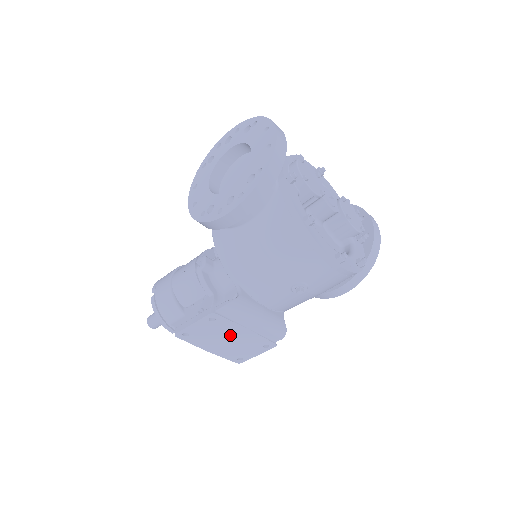
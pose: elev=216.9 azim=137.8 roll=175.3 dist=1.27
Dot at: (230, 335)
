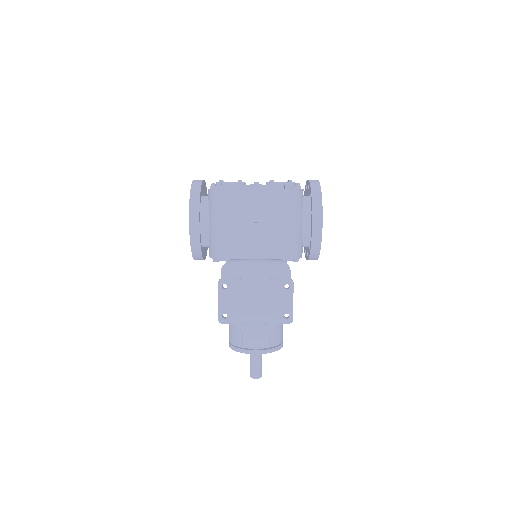
Dot at: (252, 294)
